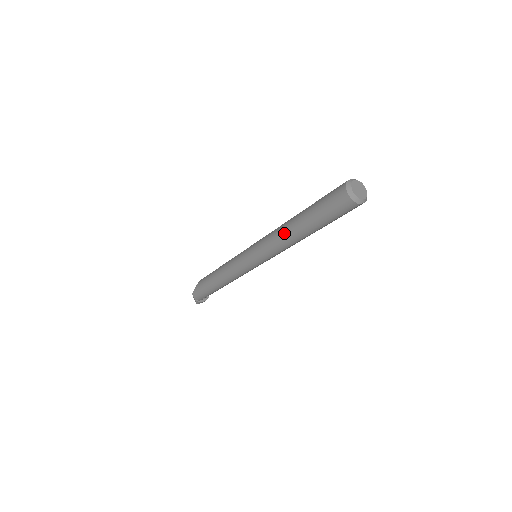
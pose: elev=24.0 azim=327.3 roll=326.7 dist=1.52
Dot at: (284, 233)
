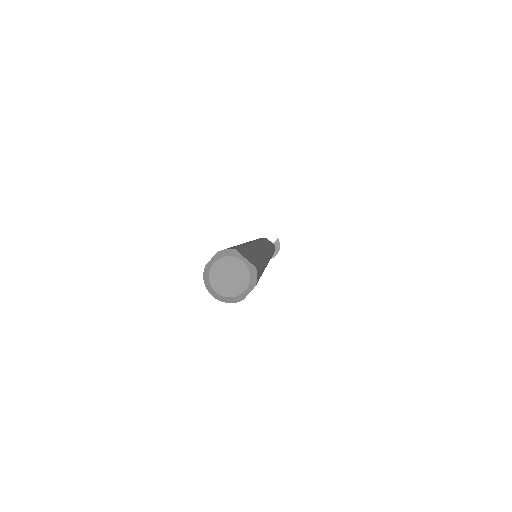
Dot at: occluded
